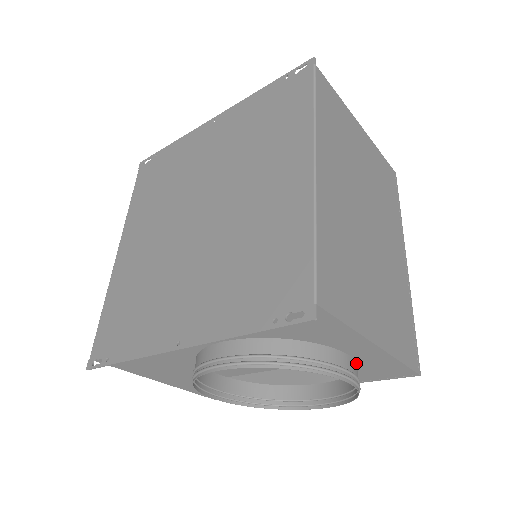
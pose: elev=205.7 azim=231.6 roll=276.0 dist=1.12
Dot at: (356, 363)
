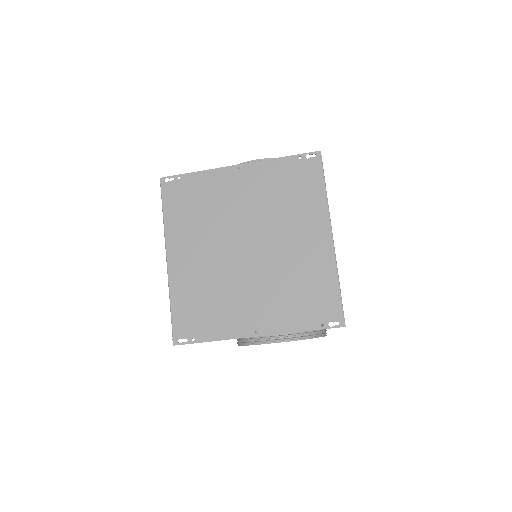
Dot at: occluded
